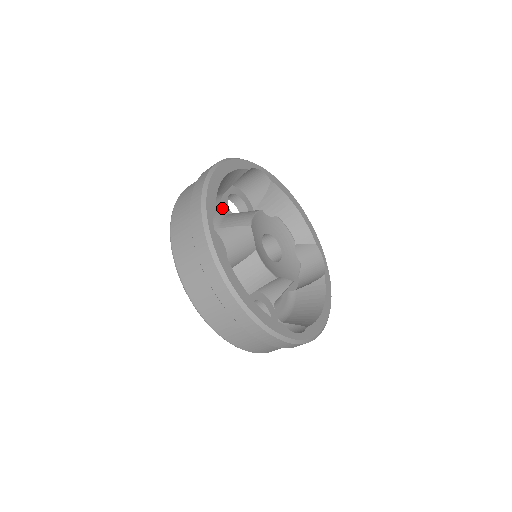
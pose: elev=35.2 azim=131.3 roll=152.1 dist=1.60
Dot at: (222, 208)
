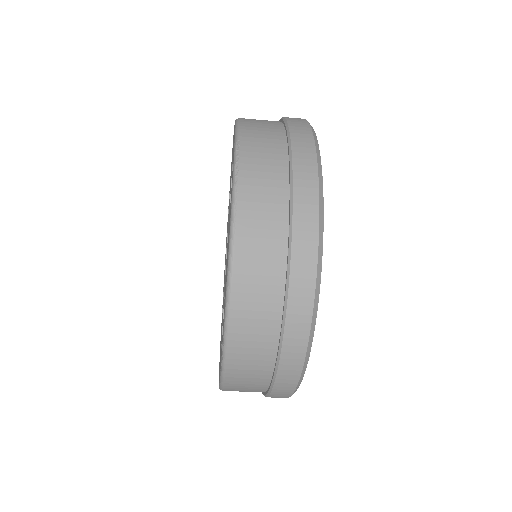
Dot at: occluded
